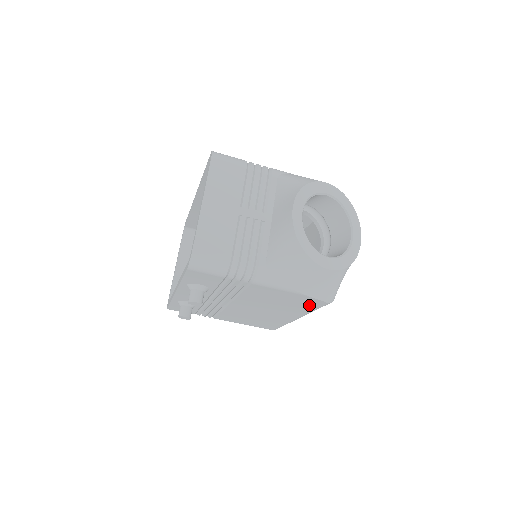
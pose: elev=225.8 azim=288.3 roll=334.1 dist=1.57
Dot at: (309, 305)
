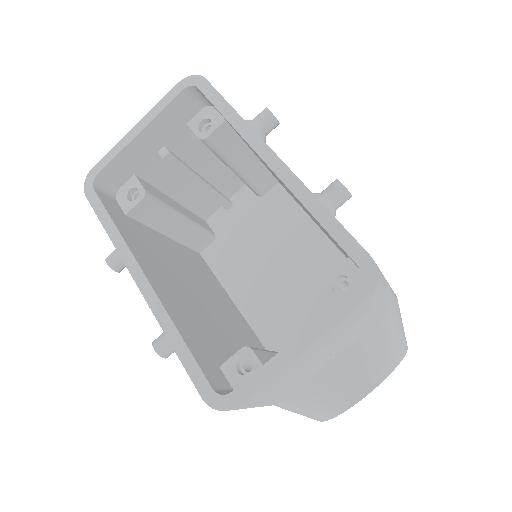
Dot at: occluded
